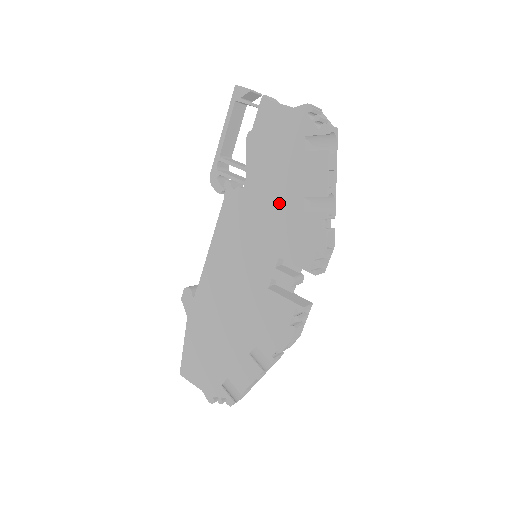
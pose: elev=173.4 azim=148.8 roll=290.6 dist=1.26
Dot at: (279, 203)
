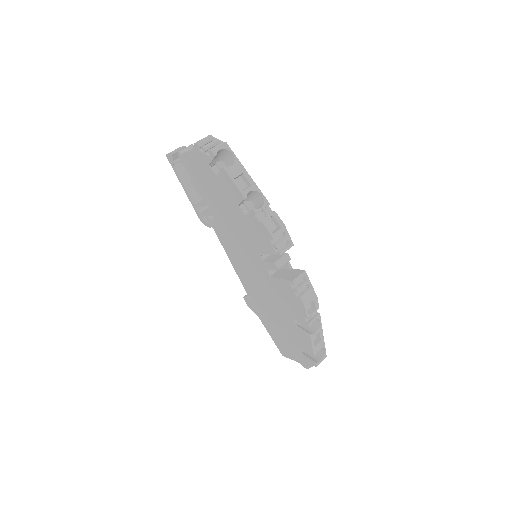
Dot at: (233, 217)
